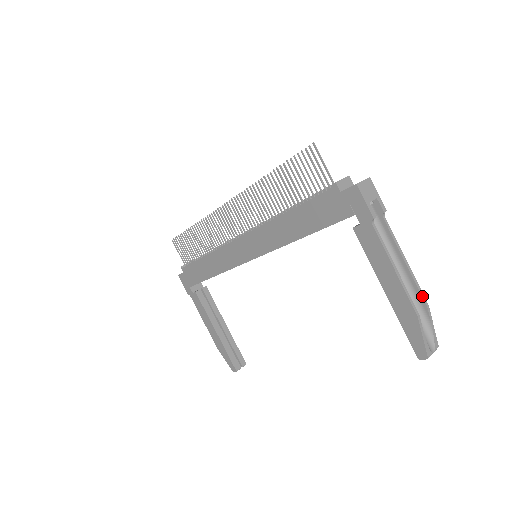
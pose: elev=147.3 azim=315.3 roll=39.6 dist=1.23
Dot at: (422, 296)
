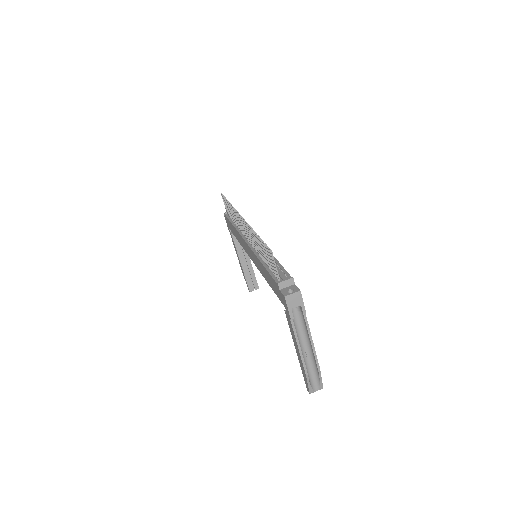
Dot at: (317, 364)
